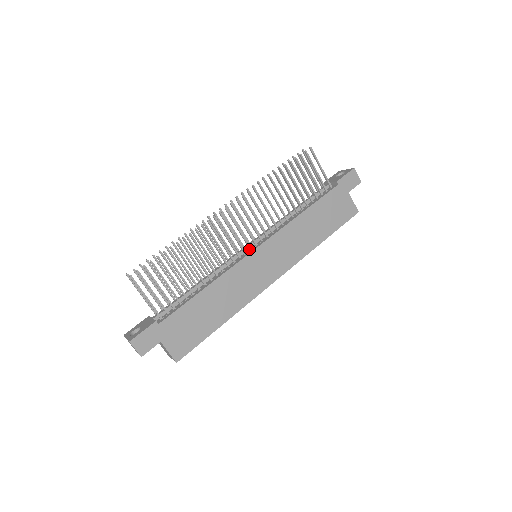
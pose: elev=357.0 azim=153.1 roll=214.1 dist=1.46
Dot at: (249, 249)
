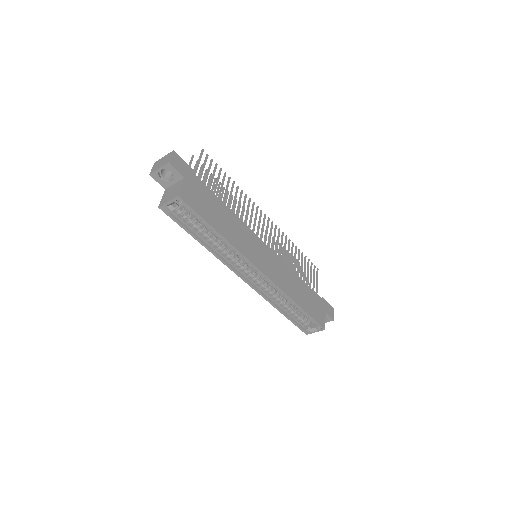
Dot at: occluded
